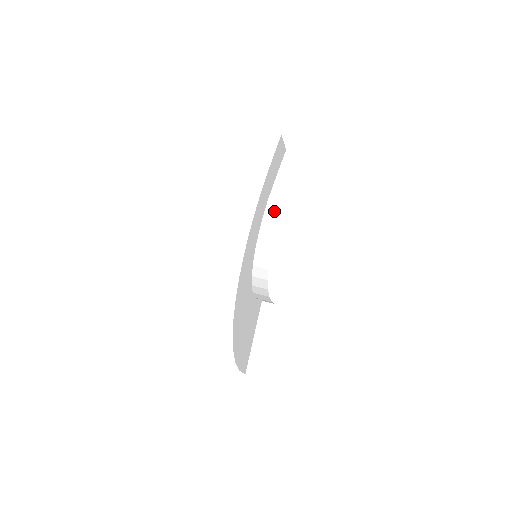
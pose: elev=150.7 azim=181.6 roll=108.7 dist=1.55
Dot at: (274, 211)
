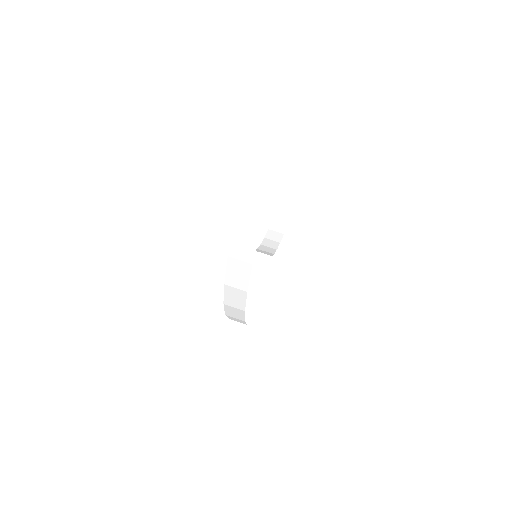
Dot at: (275, 238)
